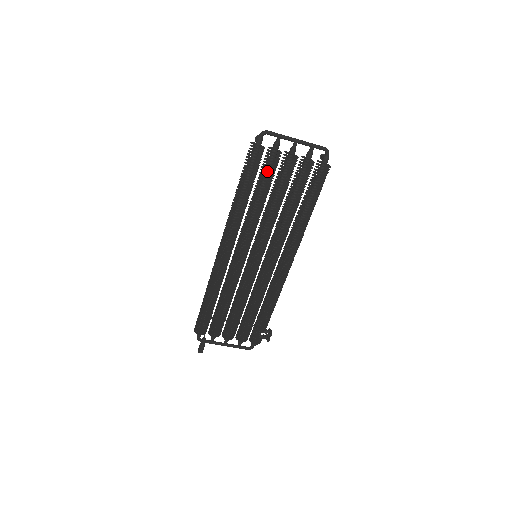
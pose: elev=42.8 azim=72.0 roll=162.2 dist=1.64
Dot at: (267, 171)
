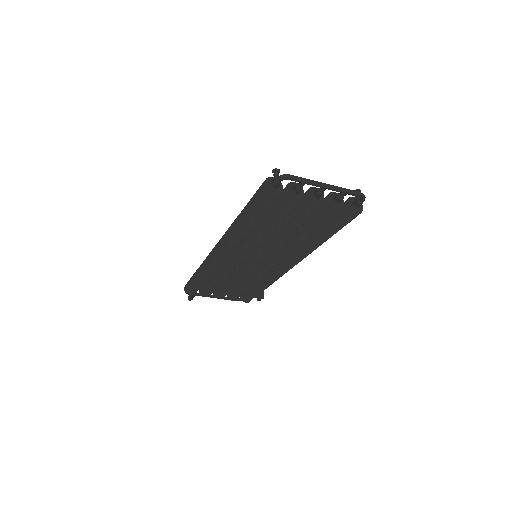
Dot at: occluded
